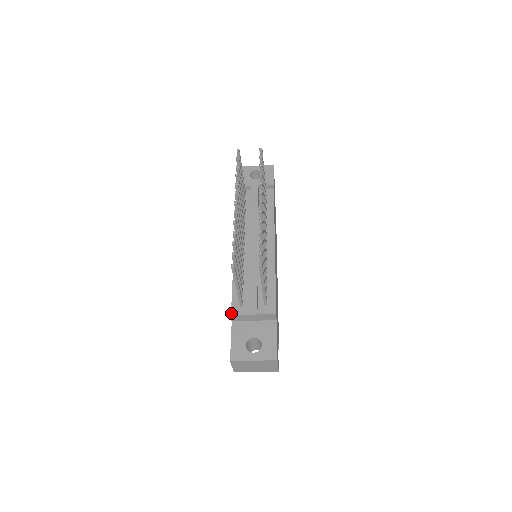
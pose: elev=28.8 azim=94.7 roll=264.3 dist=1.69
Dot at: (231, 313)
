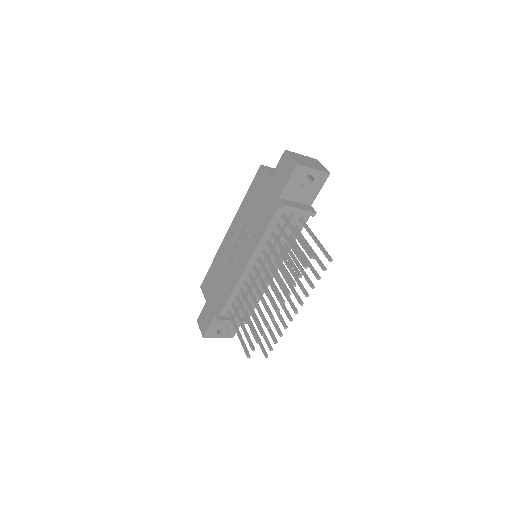
Dot at: (220, 322)
